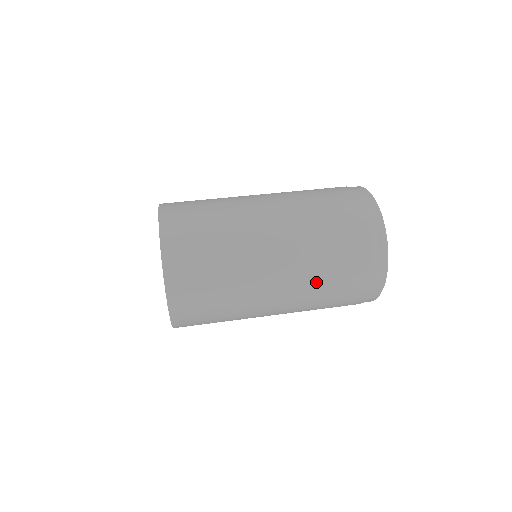
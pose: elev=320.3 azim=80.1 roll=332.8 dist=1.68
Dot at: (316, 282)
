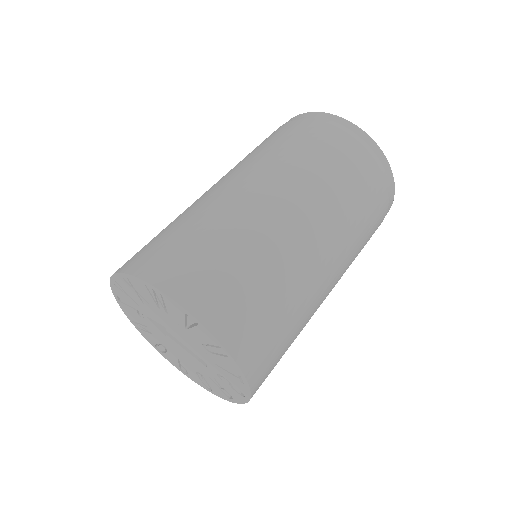
Dot at: occluded
